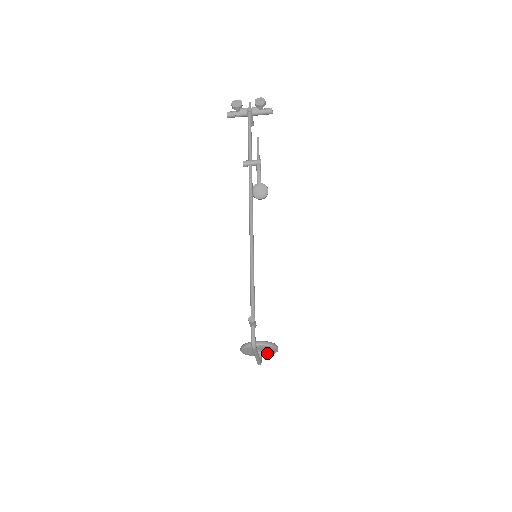
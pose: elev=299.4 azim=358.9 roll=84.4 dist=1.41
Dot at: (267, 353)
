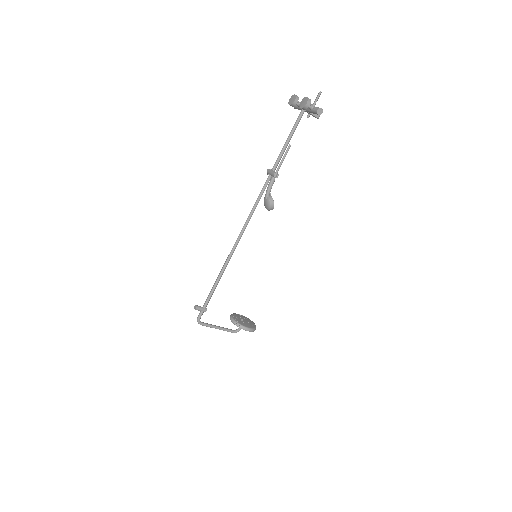
Dot at: occluded
